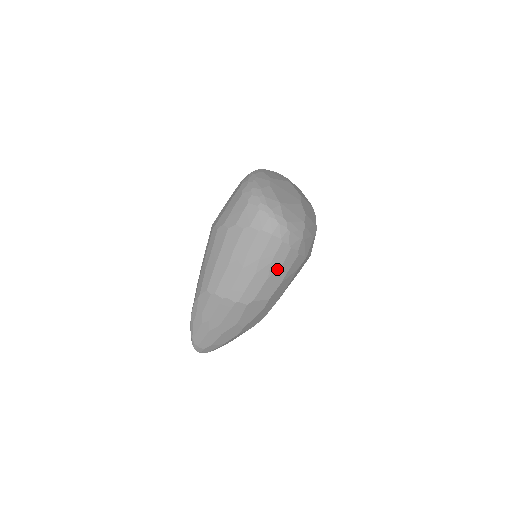
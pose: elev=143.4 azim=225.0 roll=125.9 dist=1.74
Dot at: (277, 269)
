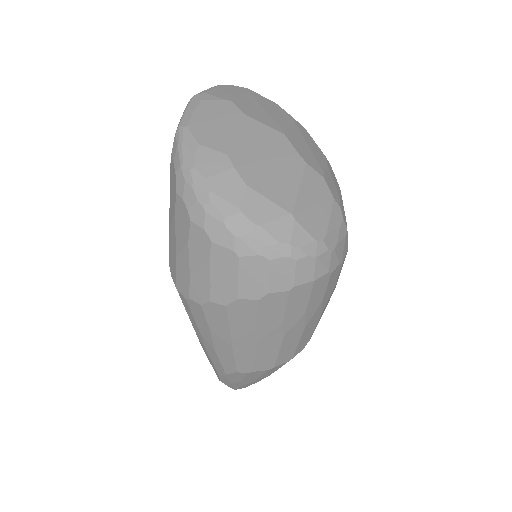
Dot at: (330, 295)
